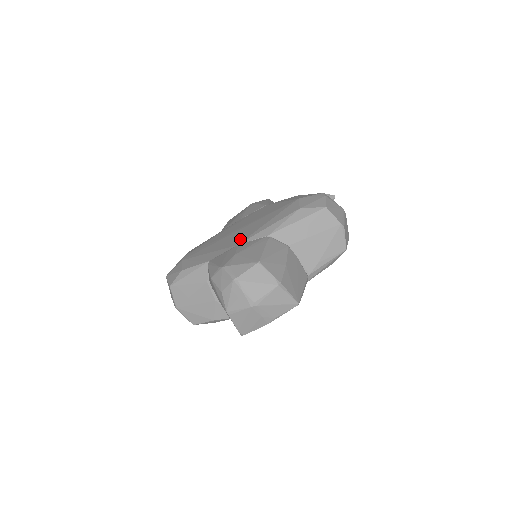
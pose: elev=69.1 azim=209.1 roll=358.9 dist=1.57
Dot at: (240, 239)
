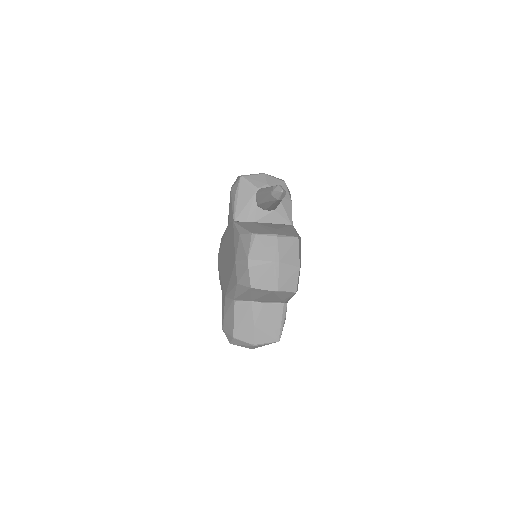
Dot at: (225, 288)
